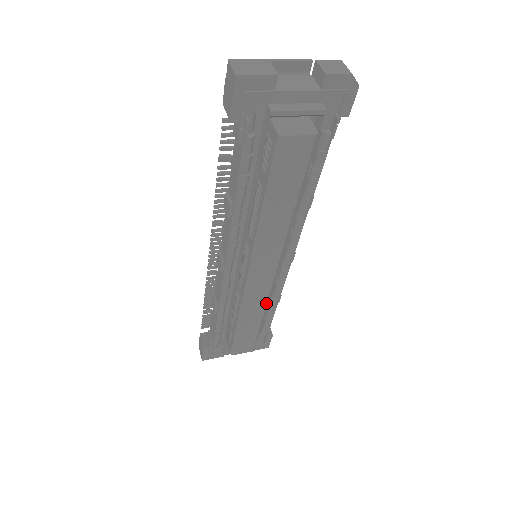
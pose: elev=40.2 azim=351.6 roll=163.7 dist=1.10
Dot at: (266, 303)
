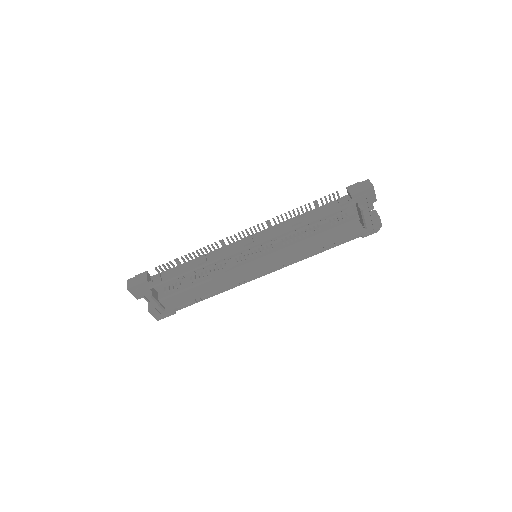
Dot at: occluded
